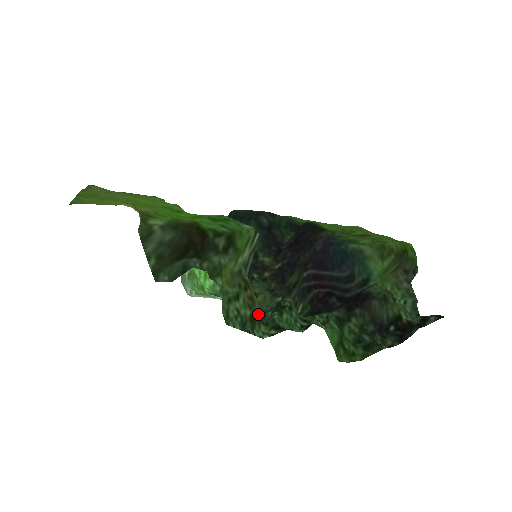
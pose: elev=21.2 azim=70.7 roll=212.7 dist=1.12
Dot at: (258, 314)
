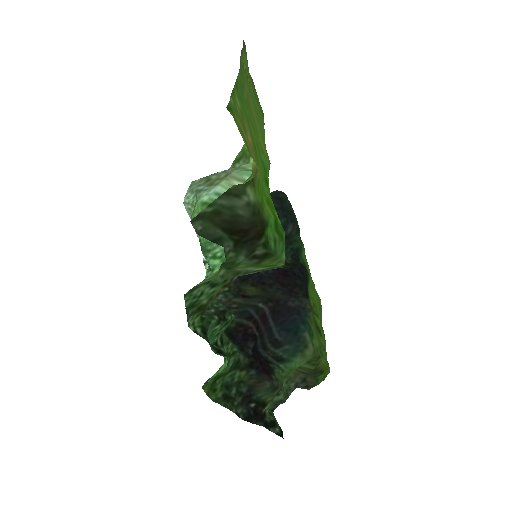
Dot at: (207, 307)
